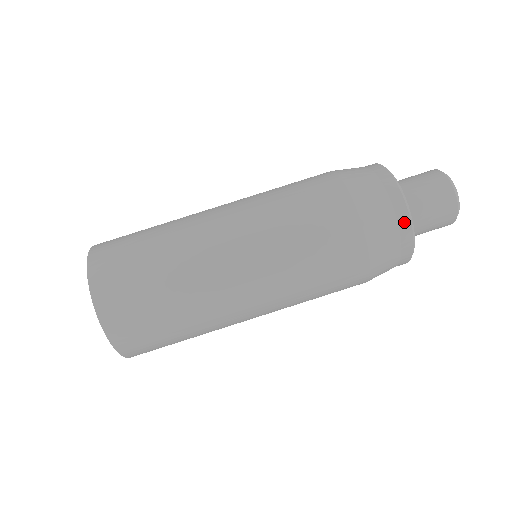
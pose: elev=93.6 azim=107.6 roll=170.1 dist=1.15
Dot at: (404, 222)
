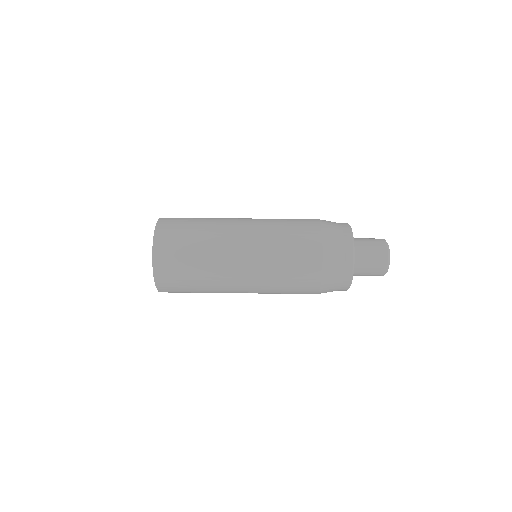
Dot at: (348, 272)
